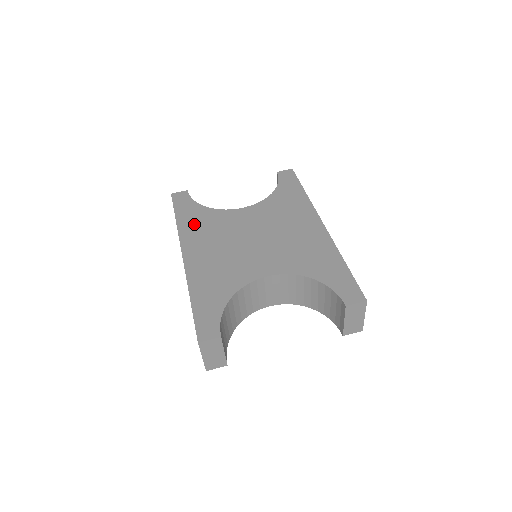
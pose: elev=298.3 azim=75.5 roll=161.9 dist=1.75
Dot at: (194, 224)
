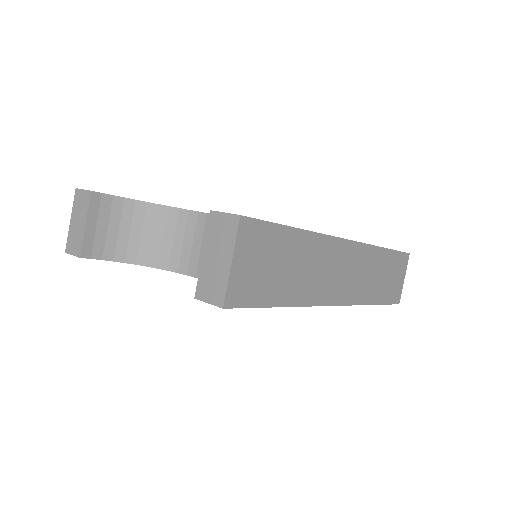
Dot at: occluded
